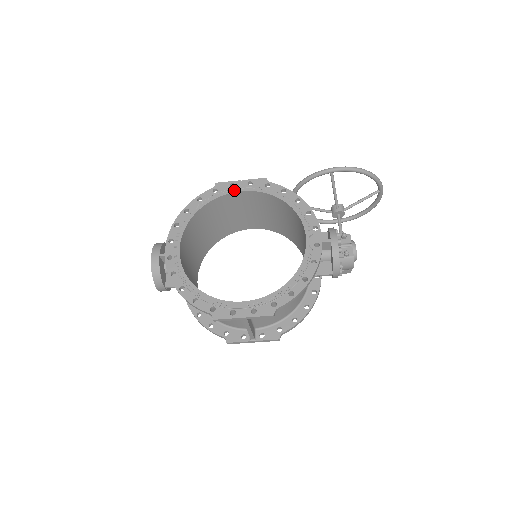
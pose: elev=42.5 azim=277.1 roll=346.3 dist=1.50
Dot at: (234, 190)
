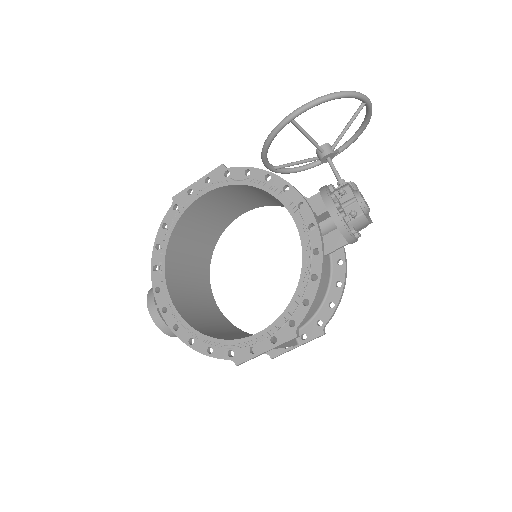
Dot at: (194, 198)
